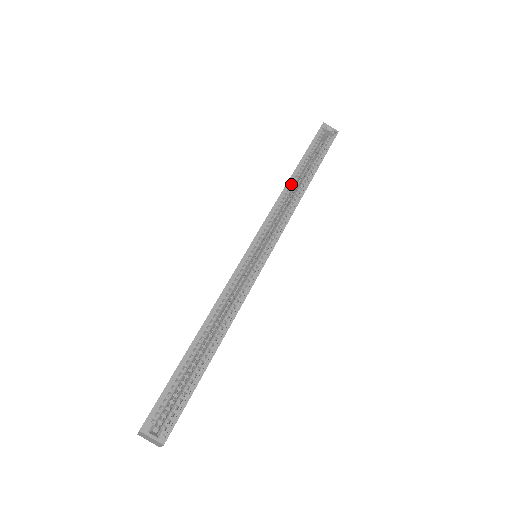
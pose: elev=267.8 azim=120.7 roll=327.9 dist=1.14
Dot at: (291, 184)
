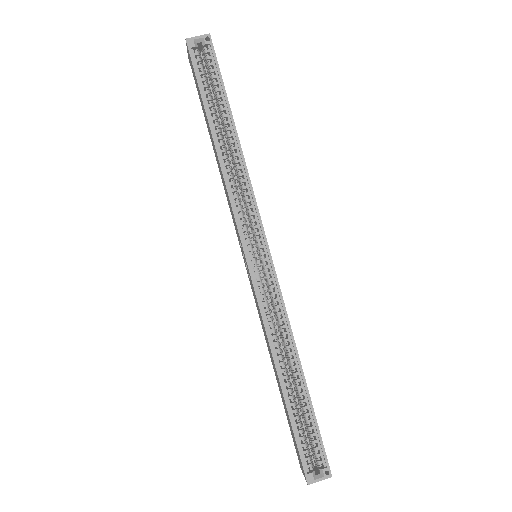
Dot at: (222, 154)
